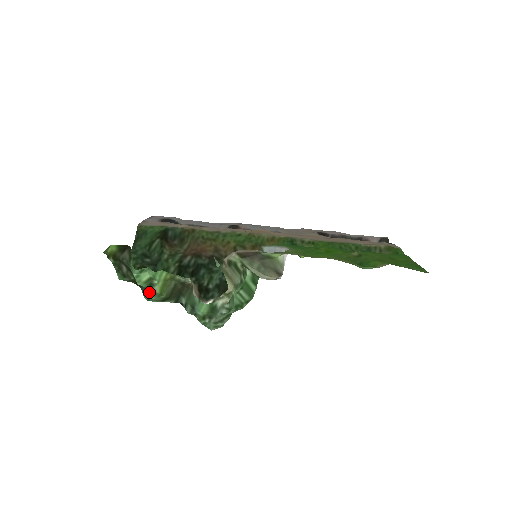
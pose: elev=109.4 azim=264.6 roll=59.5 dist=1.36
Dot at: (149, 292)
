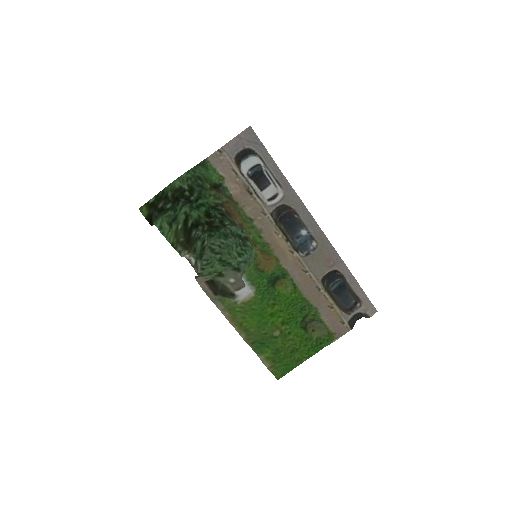
Dot at: (177, 214)
